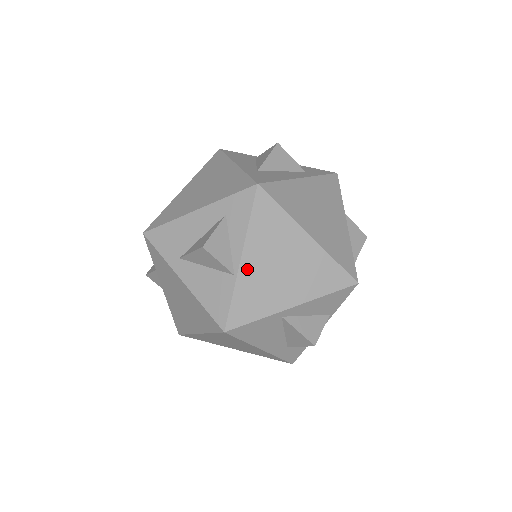
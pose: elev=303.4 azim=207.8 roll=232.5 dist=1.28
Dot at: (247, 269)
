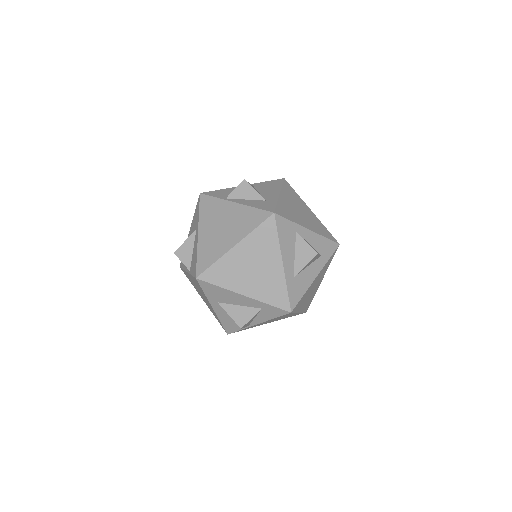
Dot at: occluded
